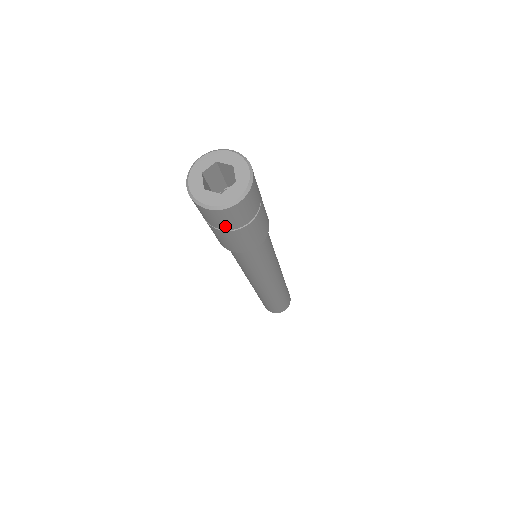
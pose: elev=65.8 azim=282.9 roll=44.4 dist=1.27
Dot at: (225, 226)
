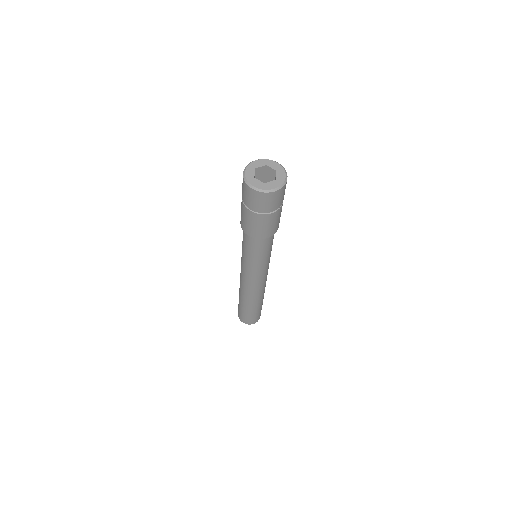
Dot at: (257, 208)
